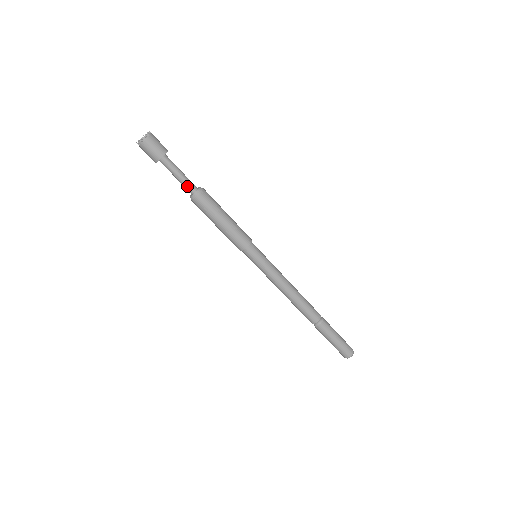
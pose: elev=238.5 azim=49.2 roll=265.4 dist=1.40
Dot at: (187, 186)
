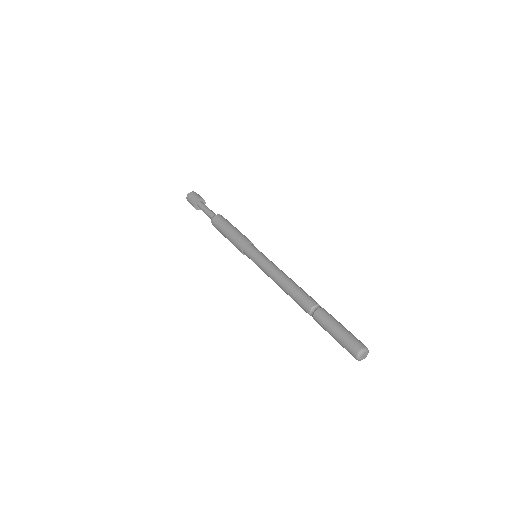
Dot at: (210, 216)
